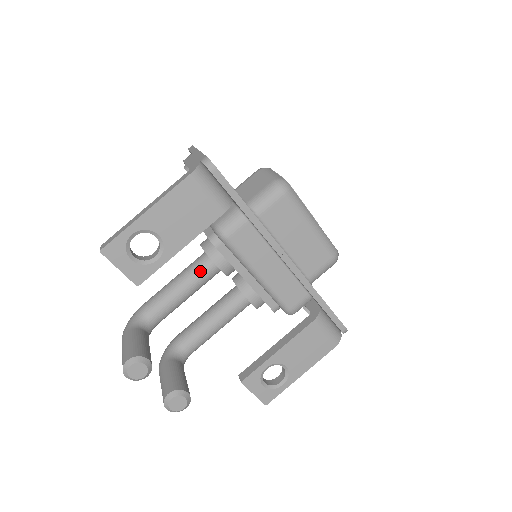
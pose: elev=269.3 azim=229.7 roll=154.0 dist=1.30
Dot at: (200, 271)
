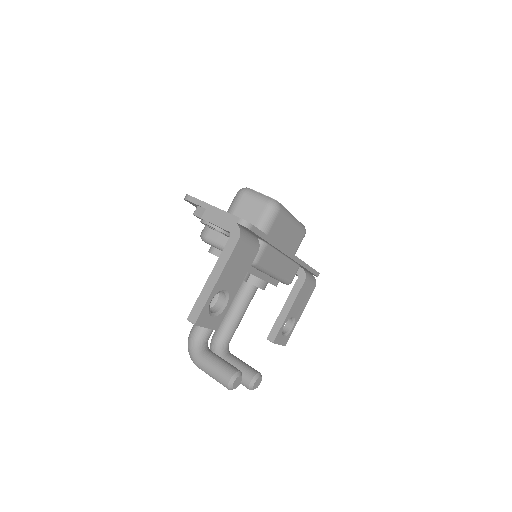
Dot at: occluded
